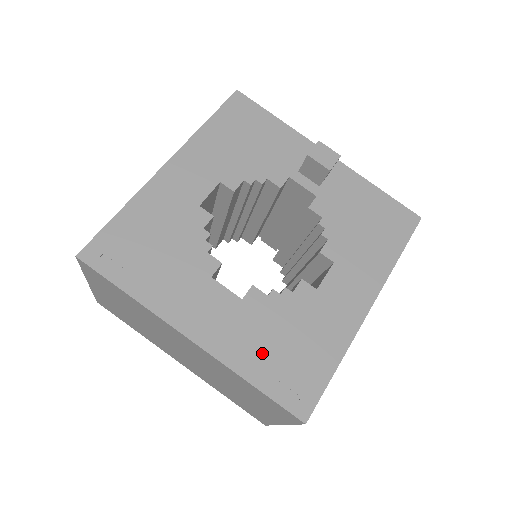
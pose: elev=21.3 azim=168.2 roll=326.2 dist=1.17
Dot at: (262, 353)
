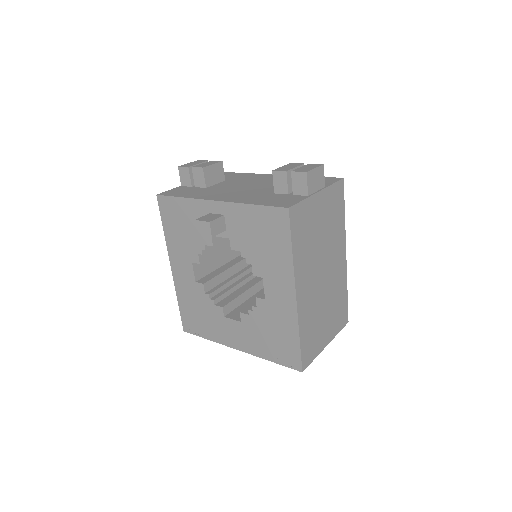
Dot at: (265, 345)
